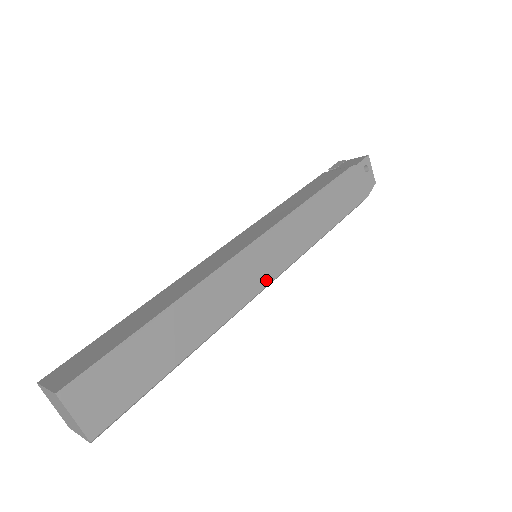
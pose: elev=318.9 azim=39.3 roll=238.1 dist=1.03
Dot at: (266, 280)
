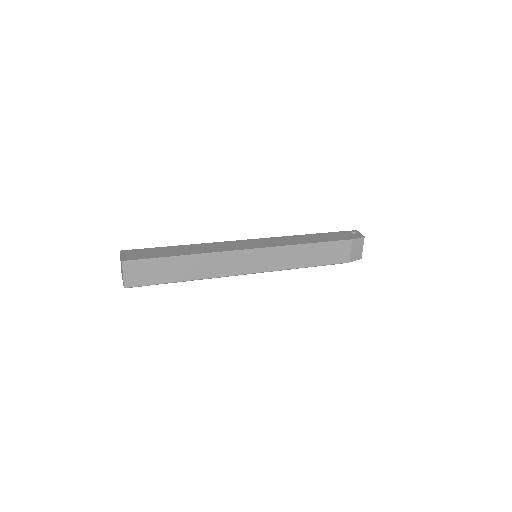
Dot at: (249, 248)
